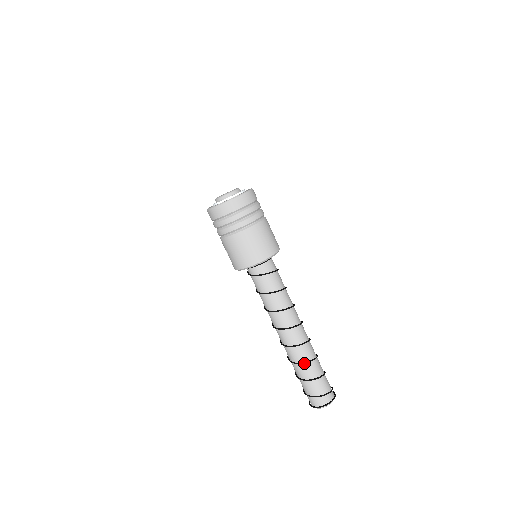
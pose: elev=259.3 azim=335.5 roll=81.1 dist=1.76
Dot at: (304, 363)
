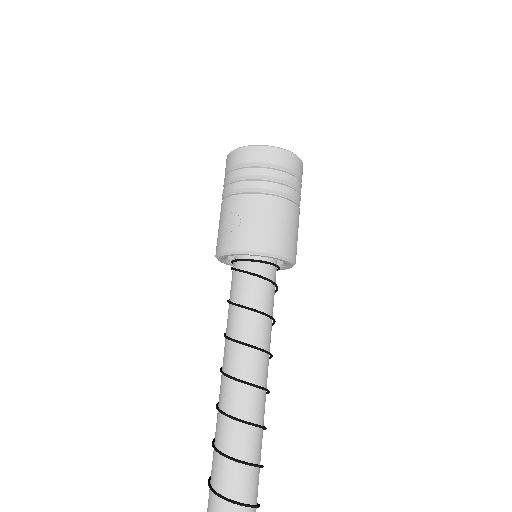
Dot at: (254, 467)
